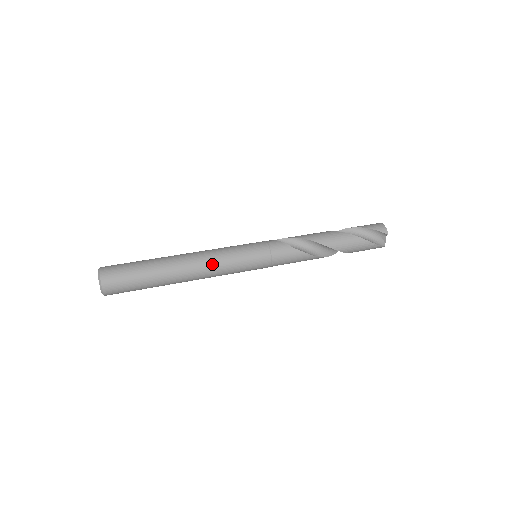
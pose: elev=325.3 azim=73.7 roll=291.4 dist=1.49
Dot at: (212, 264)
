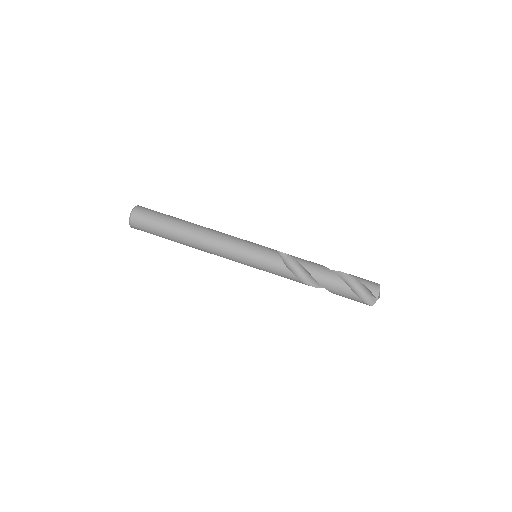
Dot at: (215, 245)
